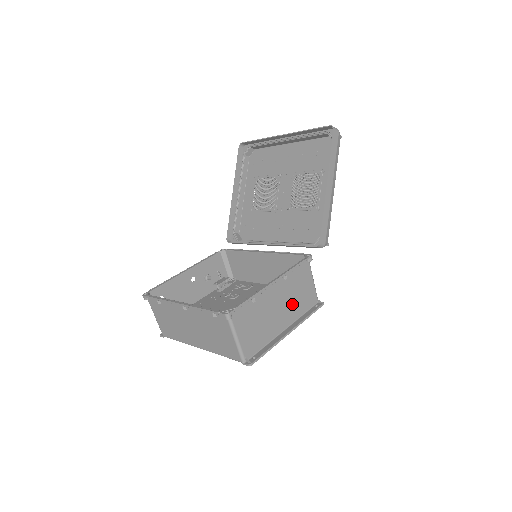
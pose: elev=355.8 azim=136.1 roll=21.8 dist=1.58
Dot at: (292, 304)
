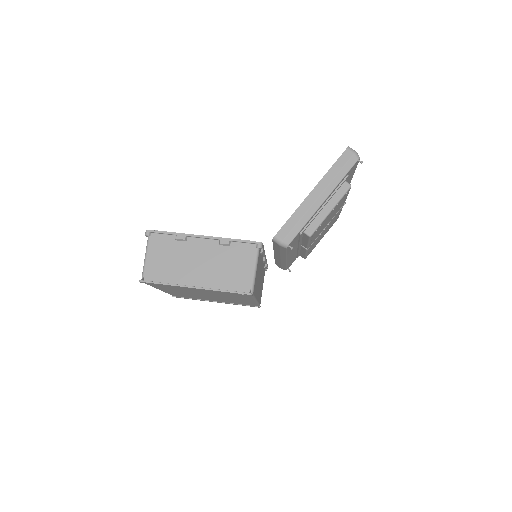
Dot at: (217, 271)
